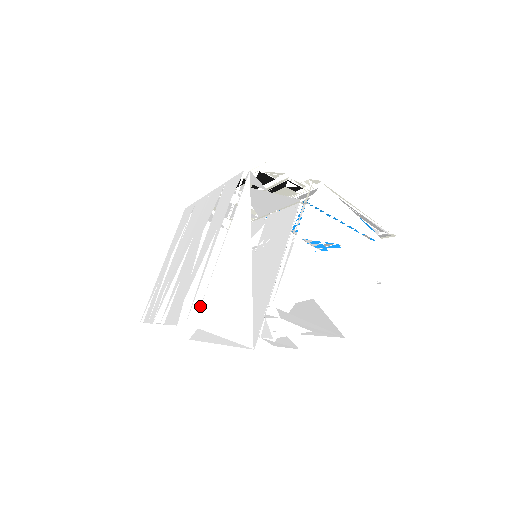
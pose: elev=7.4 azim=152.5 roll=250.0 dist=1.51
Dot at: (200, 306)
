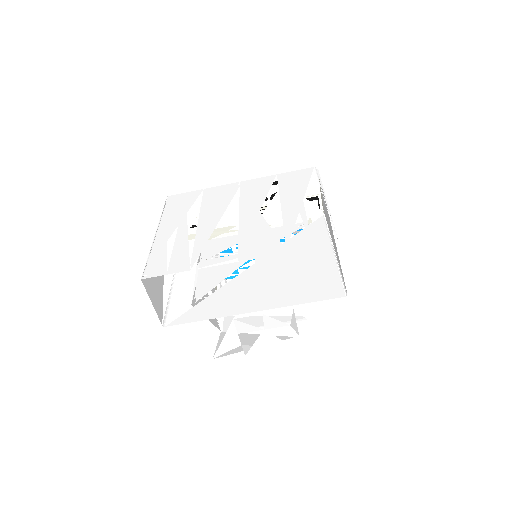
Dot at: (170, 297)
